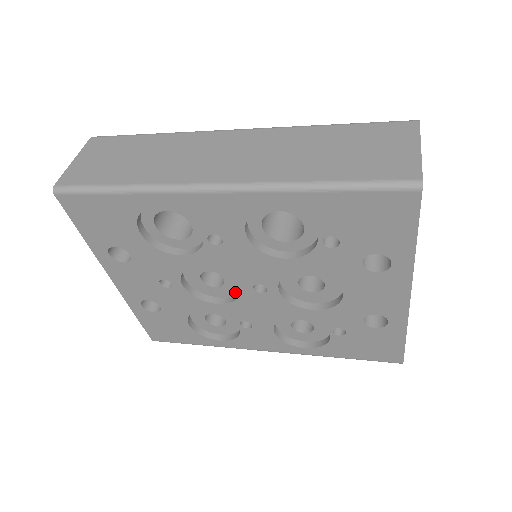
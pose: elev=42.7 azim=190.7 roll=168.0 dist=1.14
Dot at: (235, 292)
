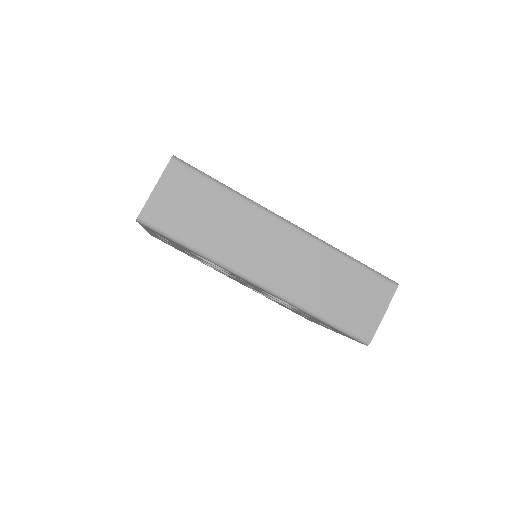
Dot at: occluded
